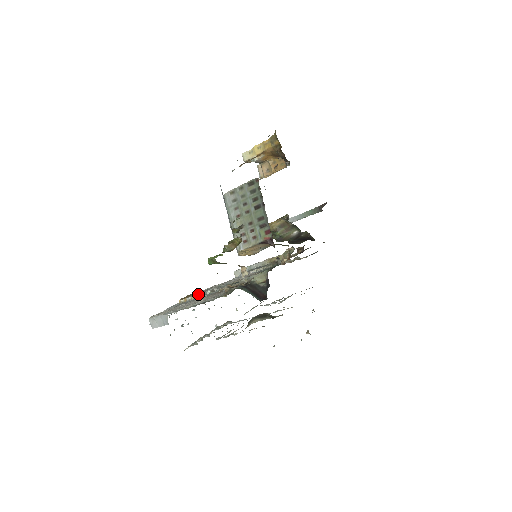
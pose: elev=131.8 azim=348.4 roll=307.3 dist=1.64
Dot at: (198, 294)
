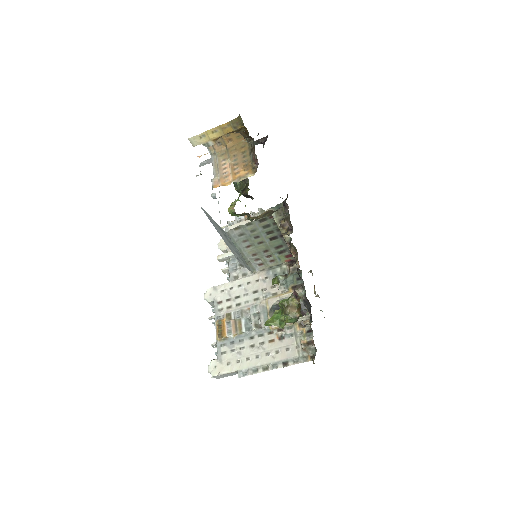
Dot at: (235, 327)
